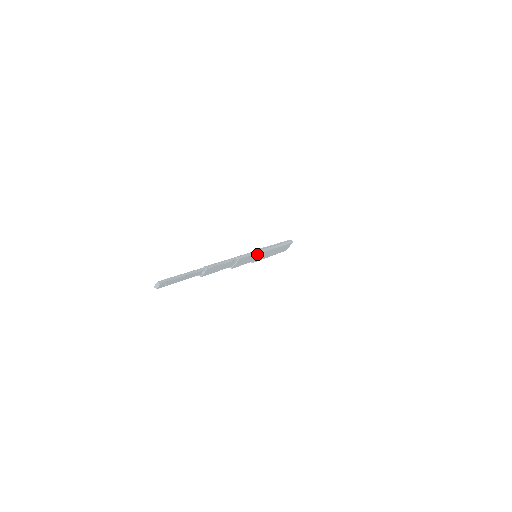
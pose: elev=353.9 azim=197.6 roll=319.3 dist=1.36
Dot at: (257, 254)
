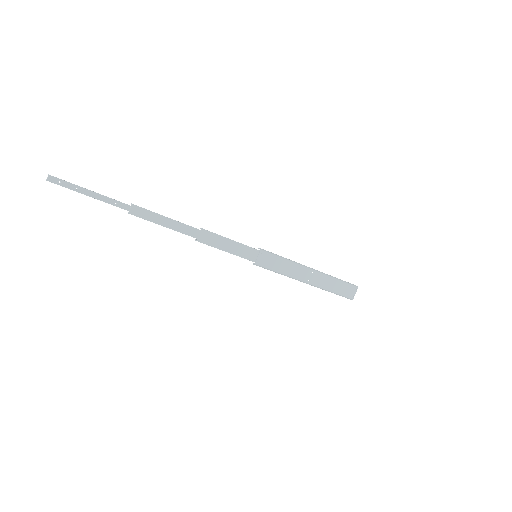
Dot at: (252, 250)
